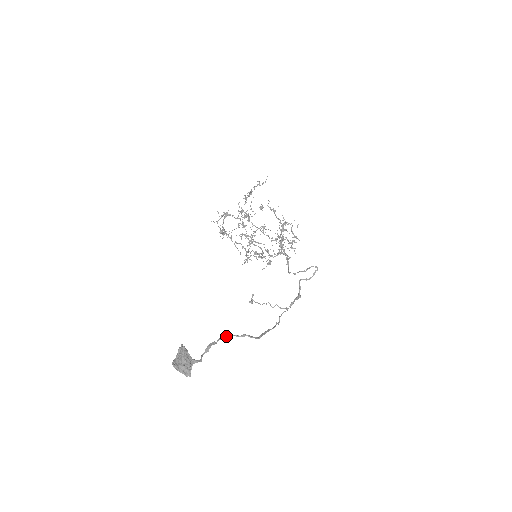
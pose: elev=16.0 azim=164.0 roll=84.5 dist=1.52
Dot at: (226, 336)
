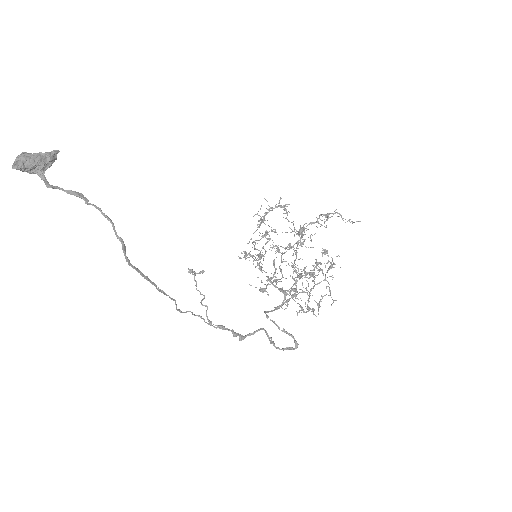
Dot at: (107, 216)
